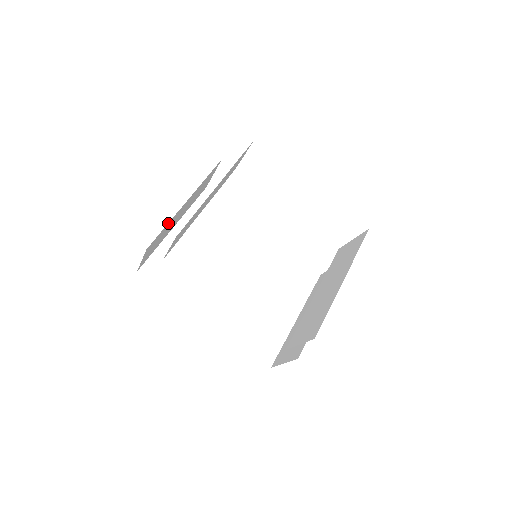
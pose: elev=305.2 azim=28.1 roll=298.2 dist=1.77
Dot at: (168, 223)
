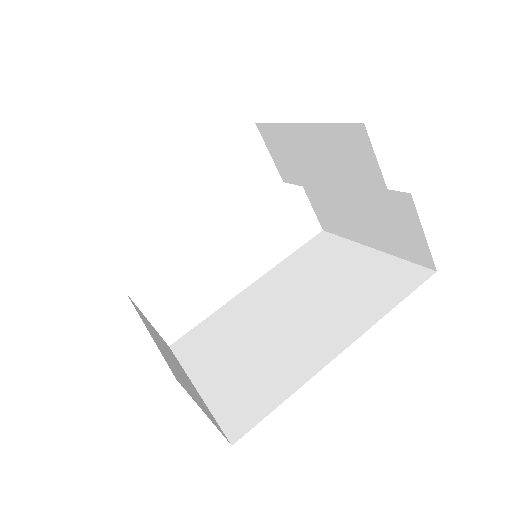
Dot at: occluded
